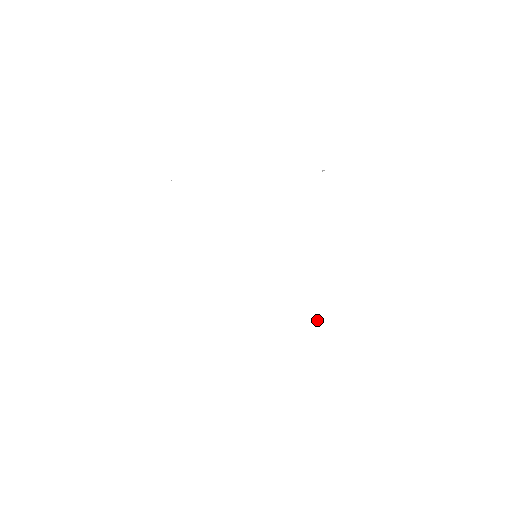
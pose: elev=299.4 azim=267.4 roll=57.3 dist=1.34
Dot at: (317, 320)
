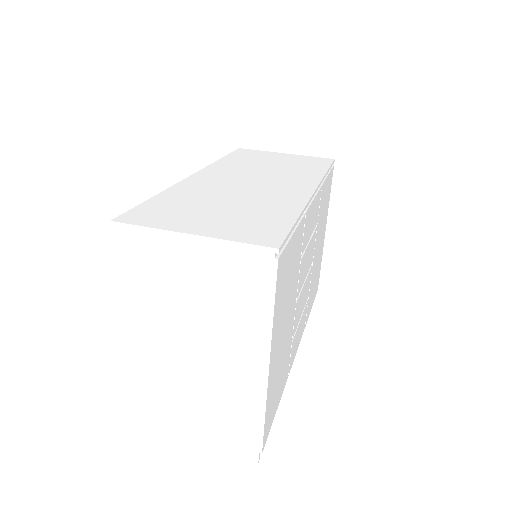
Dot at: (255, 393)
